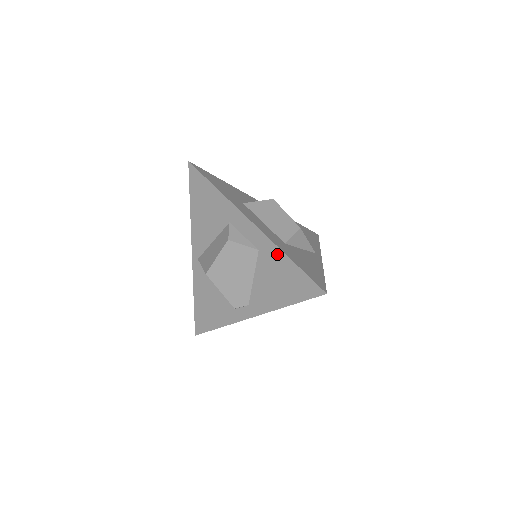
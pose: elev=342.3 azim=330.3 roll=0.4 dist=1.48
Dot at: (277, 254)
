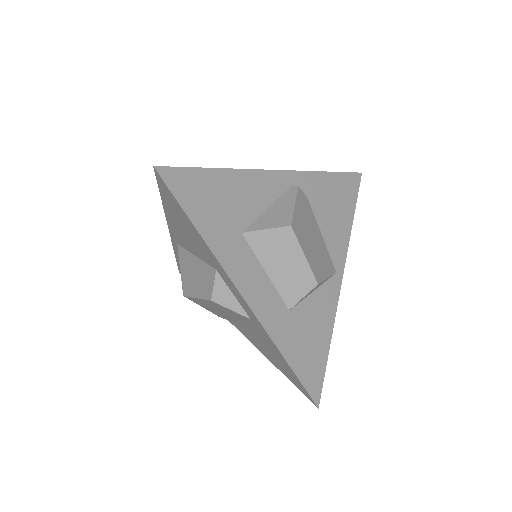
Dot at: (272, 344)
